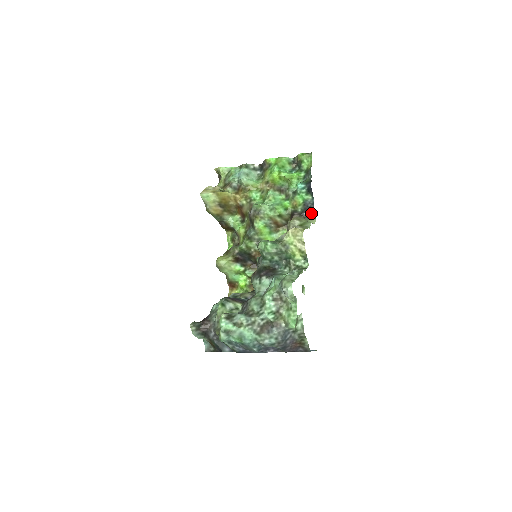
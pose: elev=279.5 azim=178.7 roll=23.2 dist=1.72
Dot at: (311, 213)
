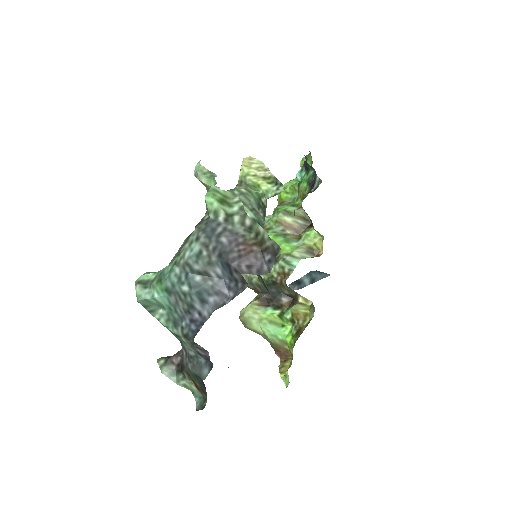
Dot at: (316, 182)
